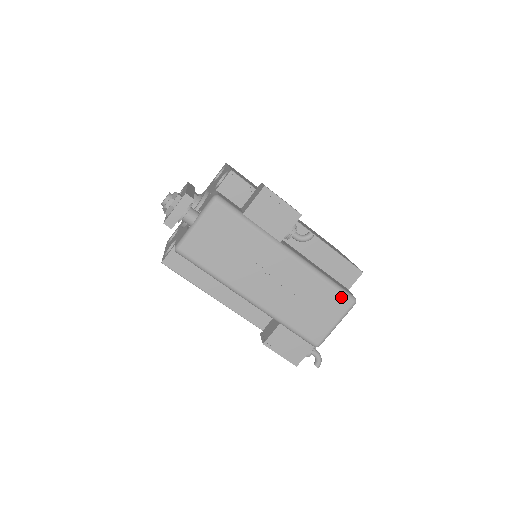
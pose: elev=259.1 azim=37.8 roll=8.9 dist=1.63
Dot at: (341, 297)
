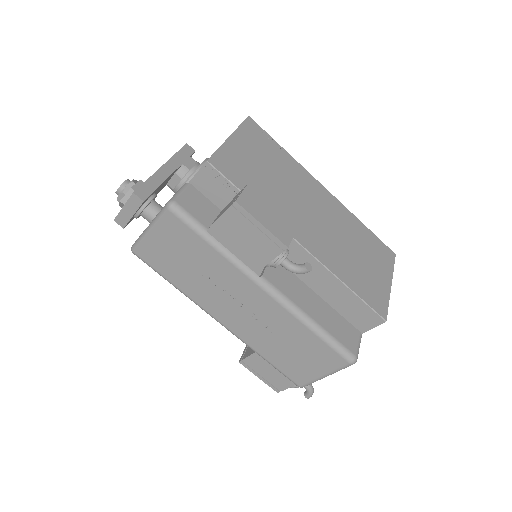
Dot at: (333, 353)
